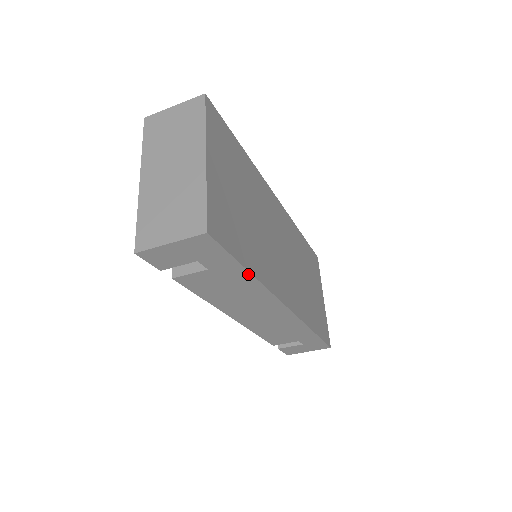
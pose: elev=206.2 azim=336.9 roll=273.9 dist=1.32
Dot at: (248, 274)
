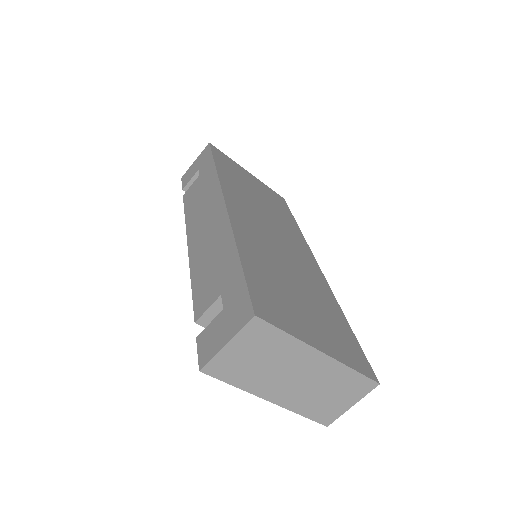
Dot at: occluded
